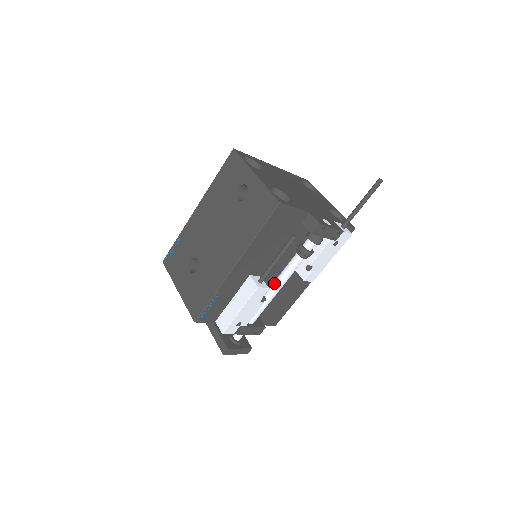
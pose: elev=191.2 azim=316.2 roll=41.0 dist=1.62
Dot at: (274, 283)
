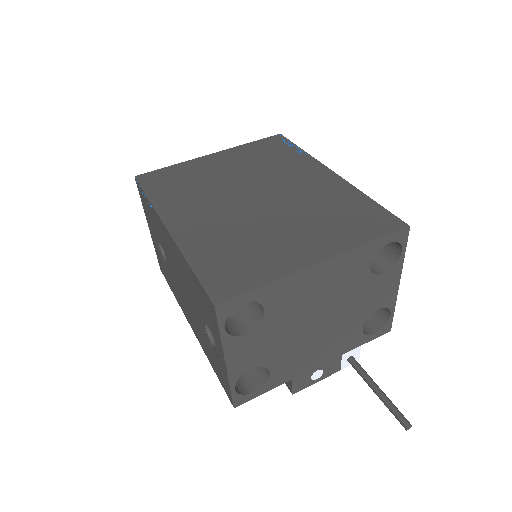
Dot at: occluded
